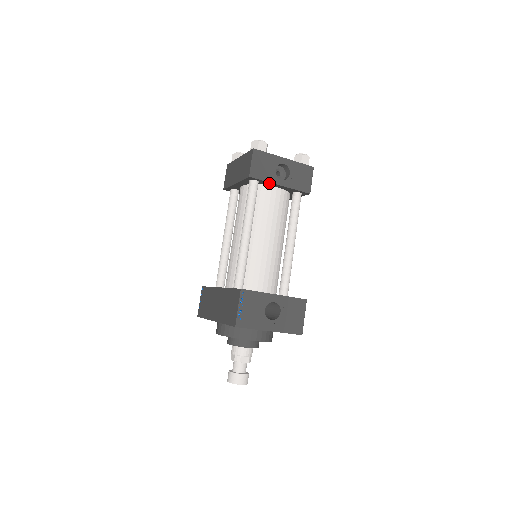
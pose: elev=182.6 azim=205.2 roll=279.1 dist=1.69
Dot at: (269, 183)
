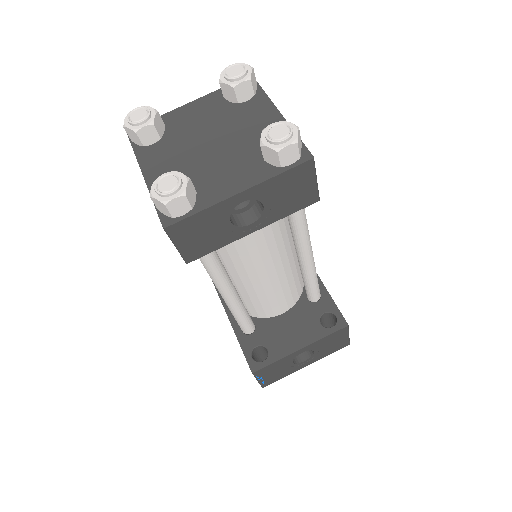
Dot at: (229, 237)
